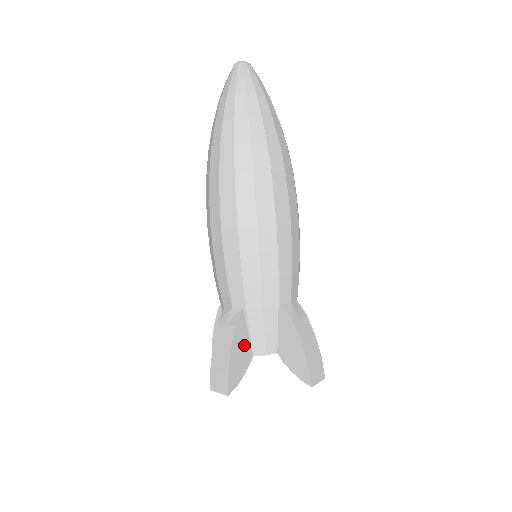
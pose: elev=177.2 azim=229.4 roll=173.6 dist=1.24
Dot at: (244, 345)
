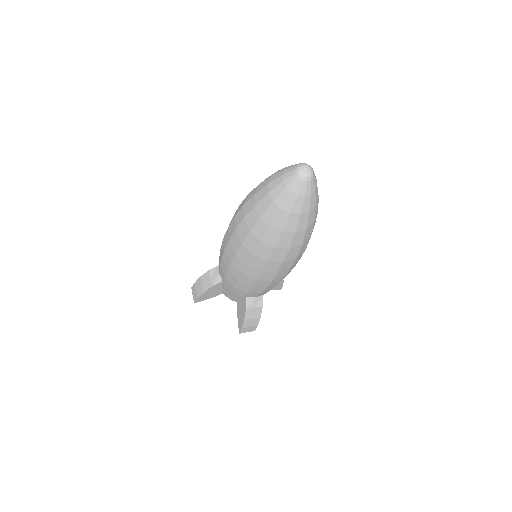
Dot at: occluded
